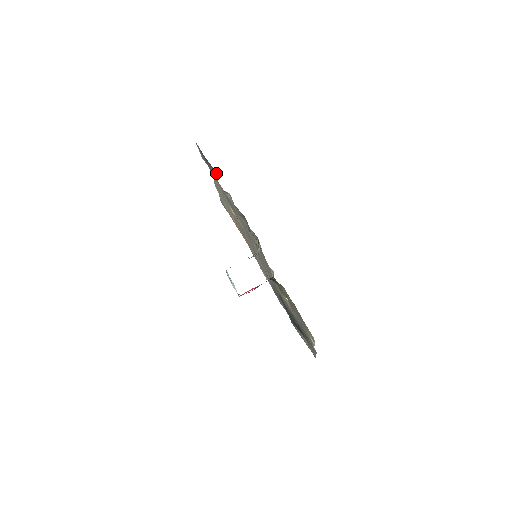
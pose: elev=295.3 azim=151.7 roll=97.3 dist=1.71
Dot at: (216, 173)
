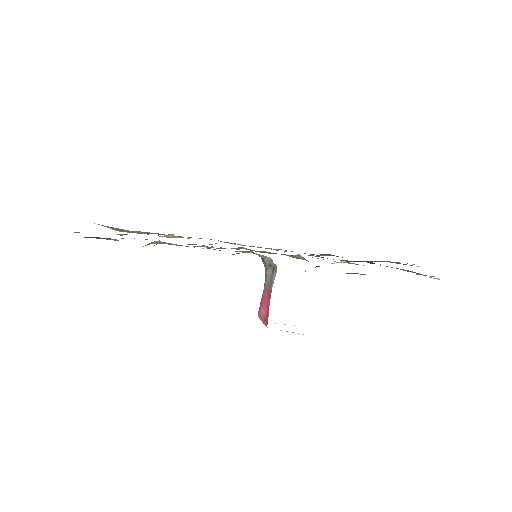
Dot at: (113, 239)
